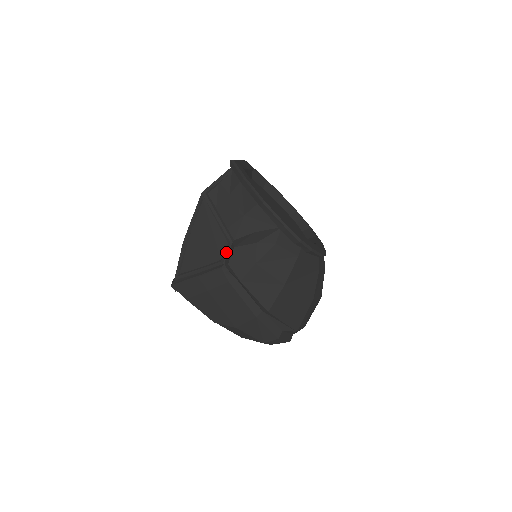
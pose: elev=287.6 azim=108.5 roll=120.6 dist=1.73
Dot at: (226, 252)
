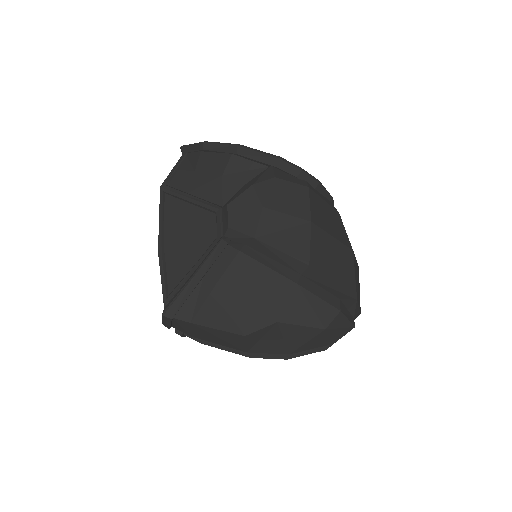
Dot at: (219, 222)
